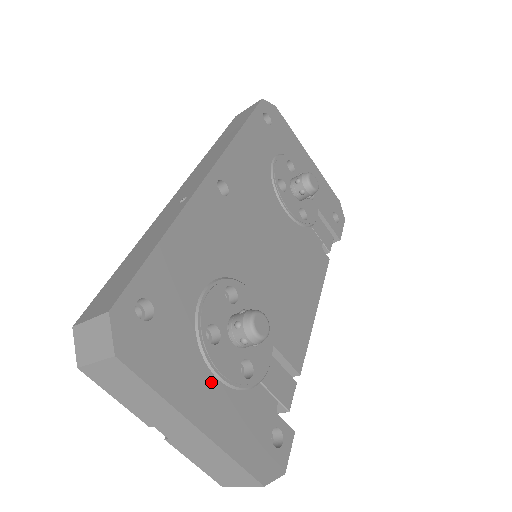
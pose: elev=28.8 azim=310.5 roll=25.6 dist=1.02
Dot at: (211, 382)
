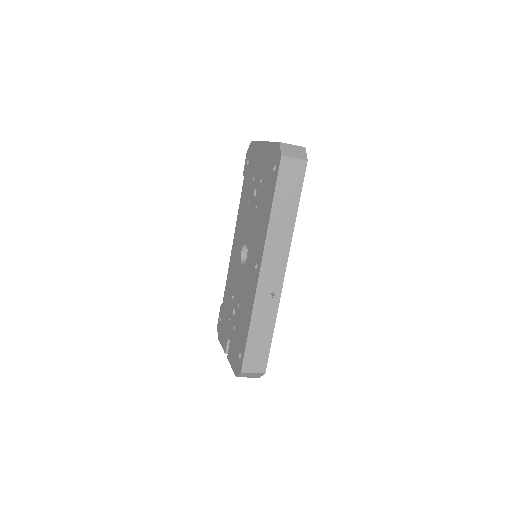
Dot at: occluded
